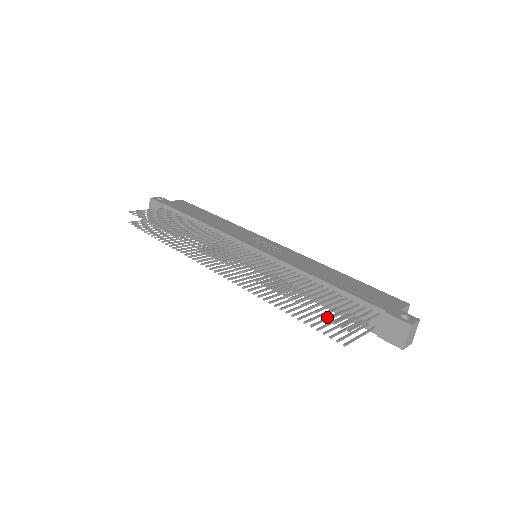
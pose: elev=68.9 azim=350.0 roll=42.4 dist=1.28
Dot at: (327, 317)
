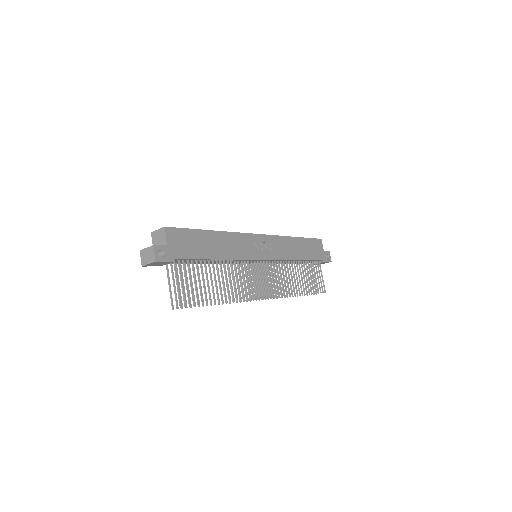
Dot at: occluded
